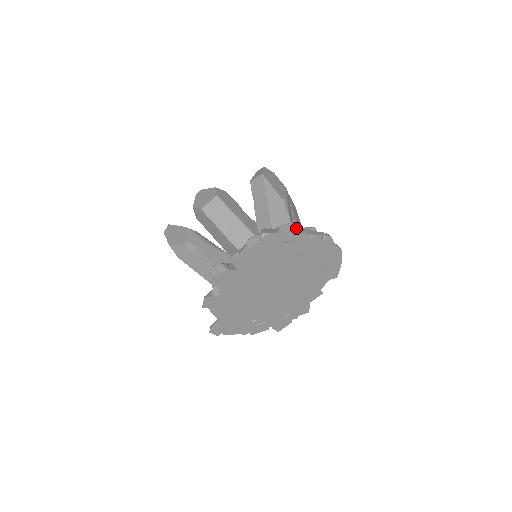
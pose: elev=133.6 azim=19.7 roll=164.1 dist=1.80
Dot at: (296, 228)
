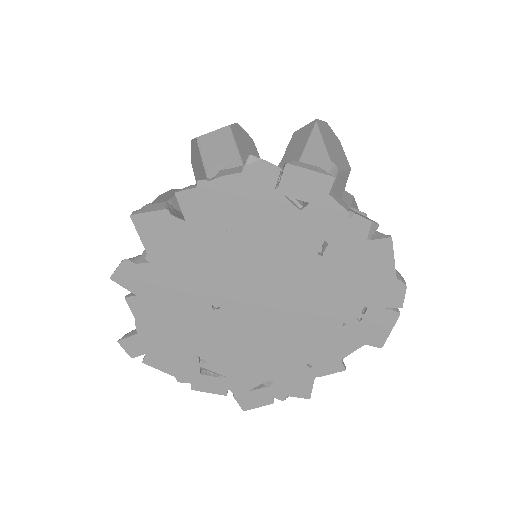
Dot at: (322, 175)
